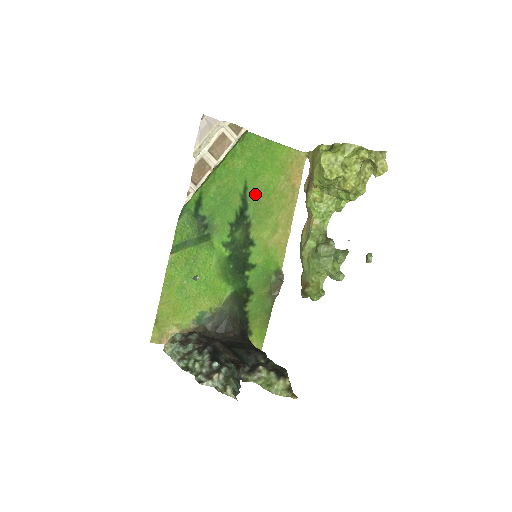
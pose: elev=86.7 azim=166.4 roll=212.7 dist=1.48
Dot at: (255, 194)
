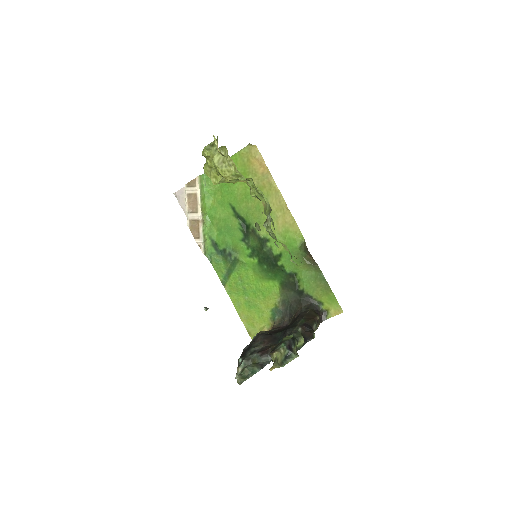
Dot at: (242, 206)
